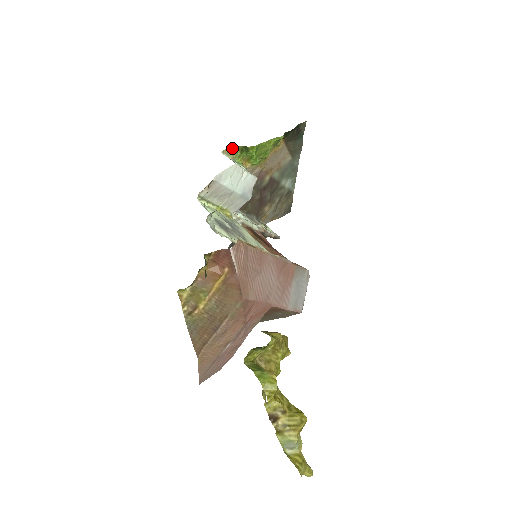
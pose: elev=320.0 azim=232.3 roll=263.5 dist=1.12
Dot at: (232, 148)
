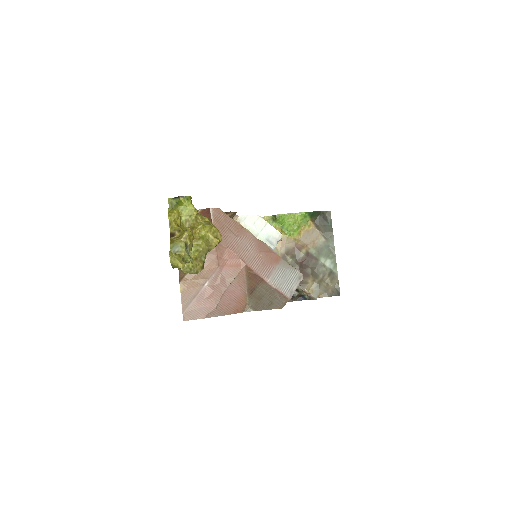
Dot at: (265, 217)
